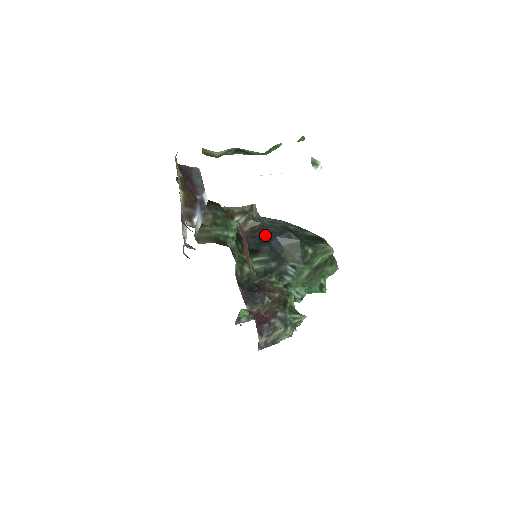
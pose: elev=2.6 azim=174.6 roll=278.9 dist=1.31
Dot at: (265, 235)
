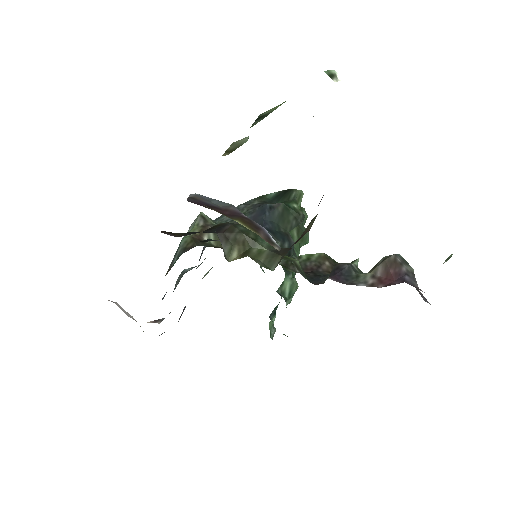
Dot at: occluded
